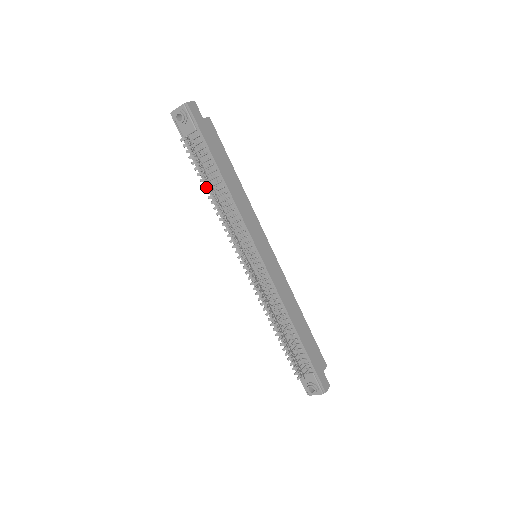
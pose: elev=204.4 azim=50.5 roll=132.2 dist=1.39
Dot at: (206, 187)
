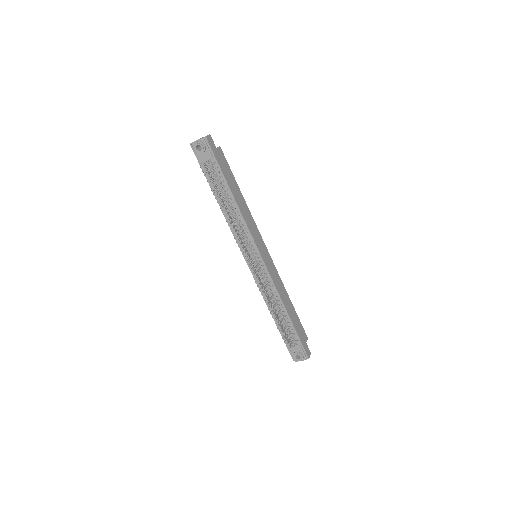
Dot at: occluded
